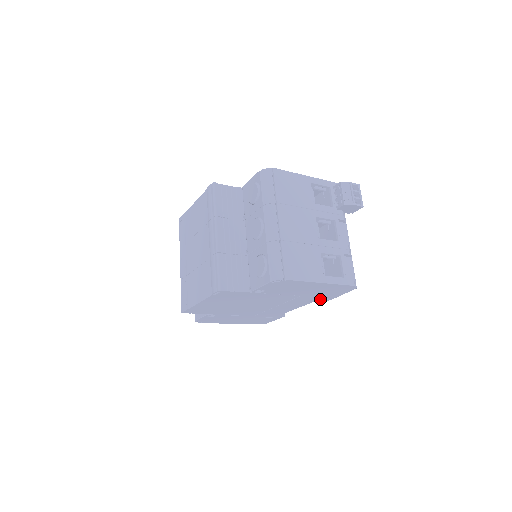
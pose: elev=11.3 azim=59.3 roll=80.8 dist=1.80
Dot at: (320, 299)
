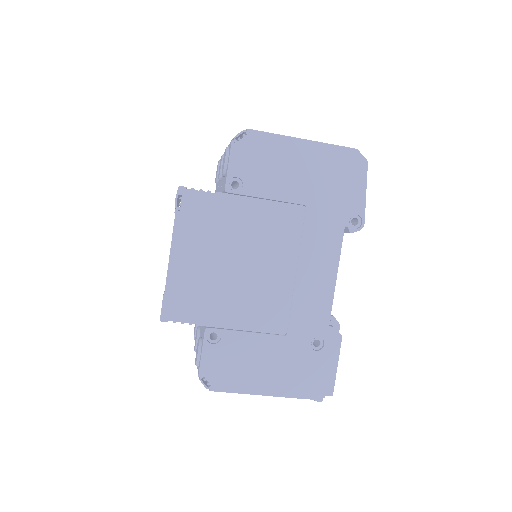
Dot at: (345, 223)
